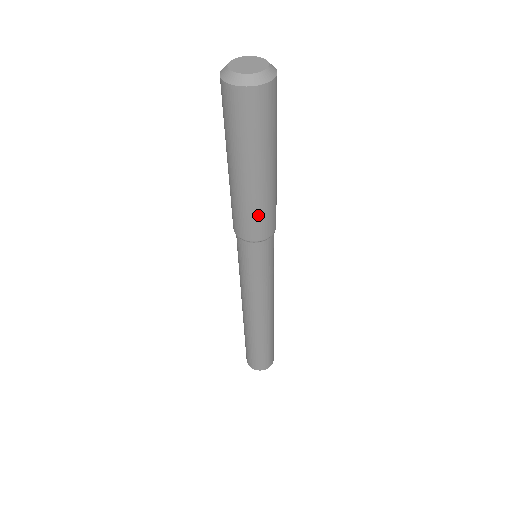
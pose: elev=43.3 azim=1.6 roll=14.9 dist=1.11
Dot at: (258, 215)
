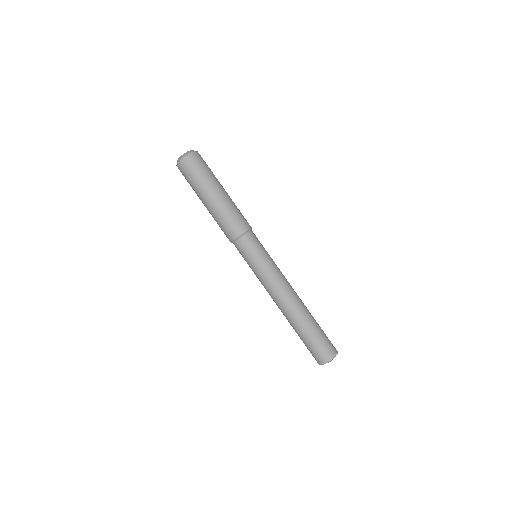
Dot at: (226, 220)
